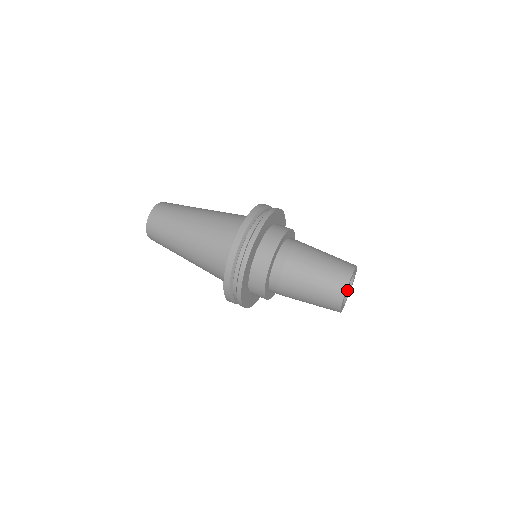
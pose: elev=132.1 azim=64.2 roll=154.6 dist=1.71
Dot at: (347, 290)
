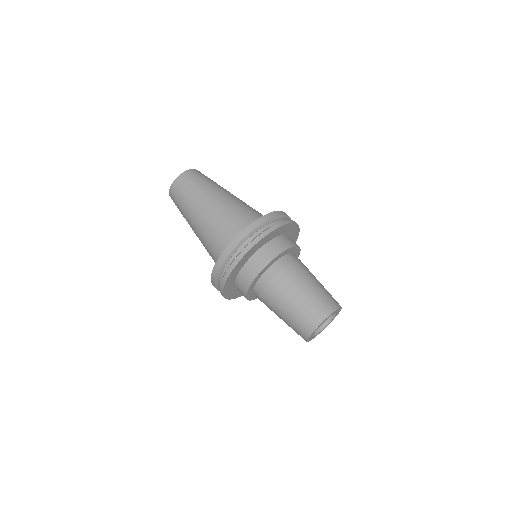
Dot at: occluded
